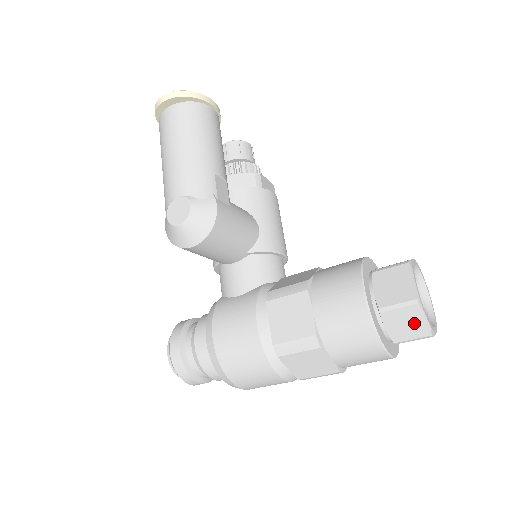
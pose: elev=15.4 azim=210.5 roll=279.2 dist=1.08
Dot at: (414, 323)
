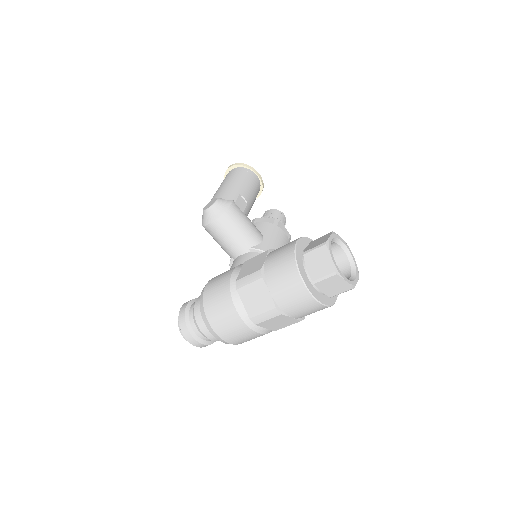
Dot at: (324, 262)
